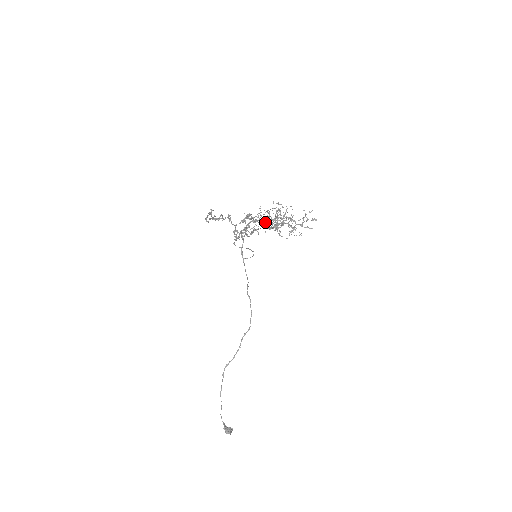
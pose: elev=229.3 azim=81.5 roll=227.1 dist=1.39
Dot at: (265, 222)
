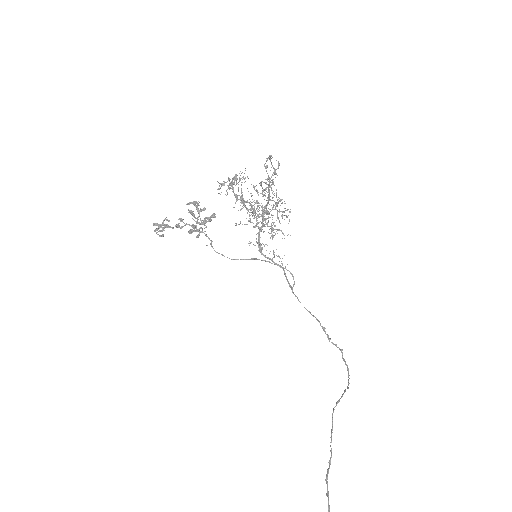
Dot at: (264, 220)
